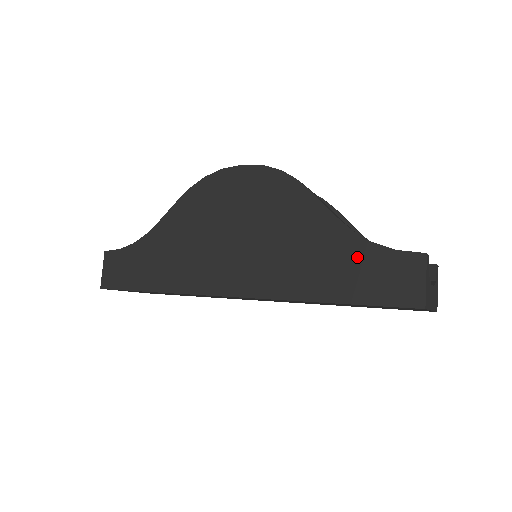
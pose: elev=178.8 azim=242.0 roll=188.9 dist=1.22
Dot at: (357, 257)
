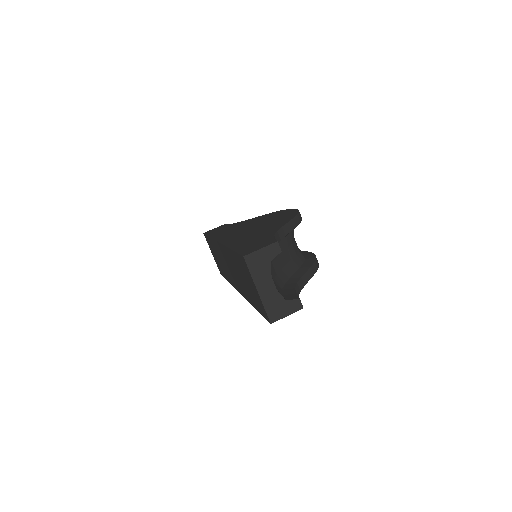
Dot at: (262, 238)
